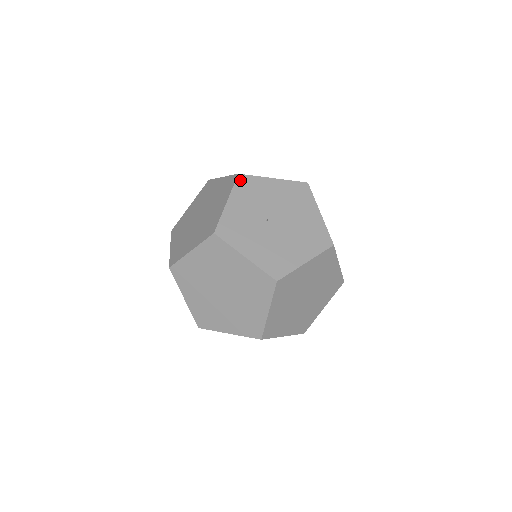
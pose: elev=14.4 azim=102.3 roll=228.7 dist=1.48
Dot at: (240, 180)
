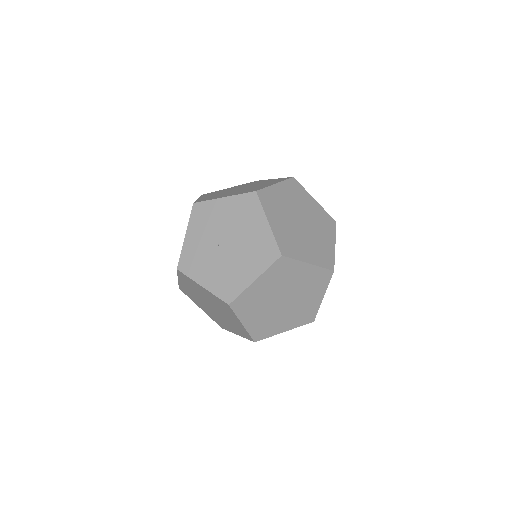
Dot at: (195, 209)
